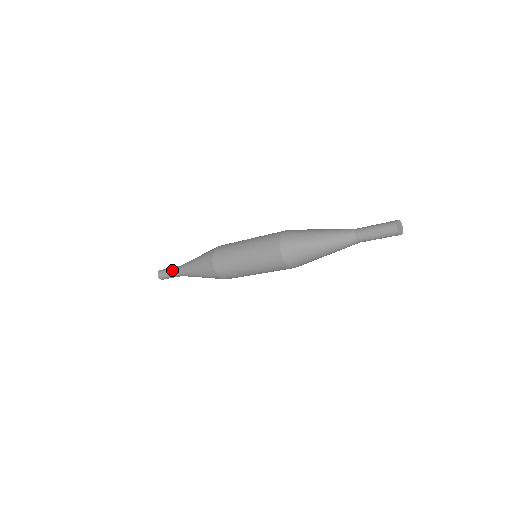
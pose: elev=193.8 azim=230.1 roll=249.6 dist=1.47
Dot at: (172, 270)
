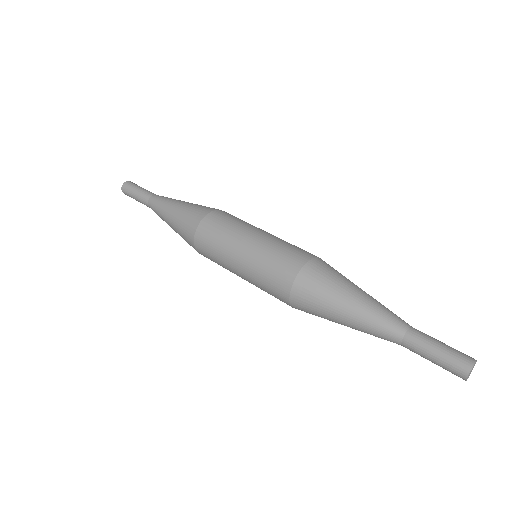
Dot at: (140, 198)
